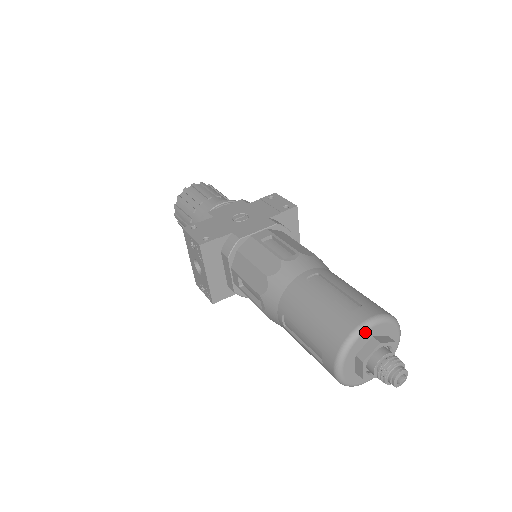
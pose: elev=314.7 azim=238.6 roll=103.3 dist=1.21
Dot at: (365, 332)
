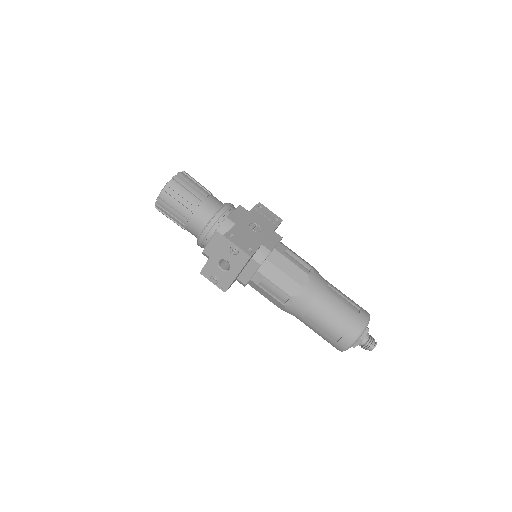
Dot at: occluded
